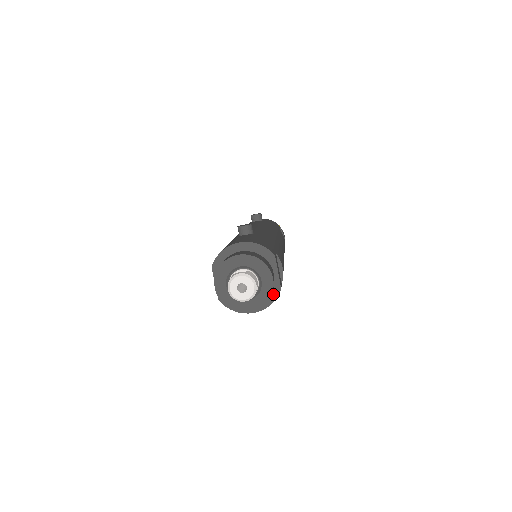
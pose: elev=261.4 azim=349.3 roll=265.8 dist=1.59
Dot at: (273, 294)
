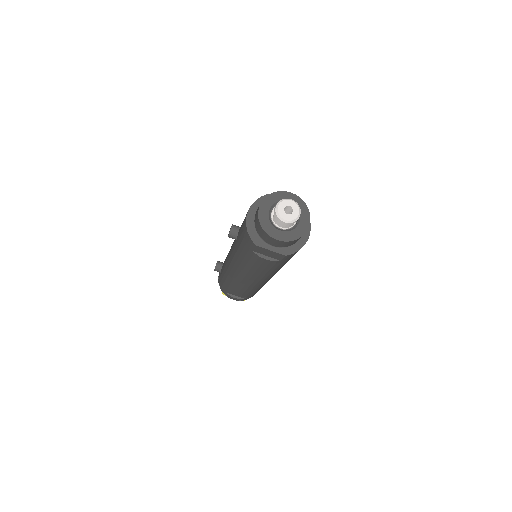
Dot at: occluded
